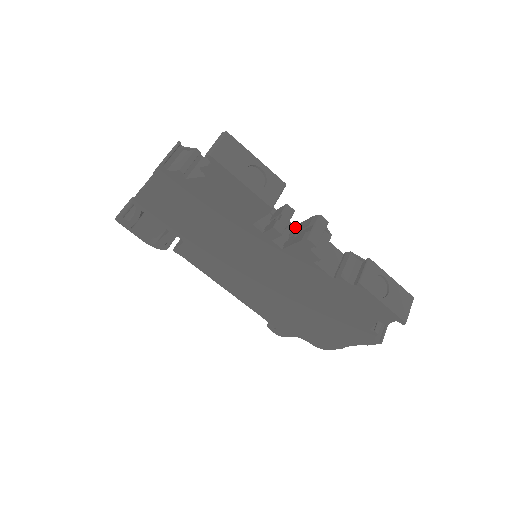
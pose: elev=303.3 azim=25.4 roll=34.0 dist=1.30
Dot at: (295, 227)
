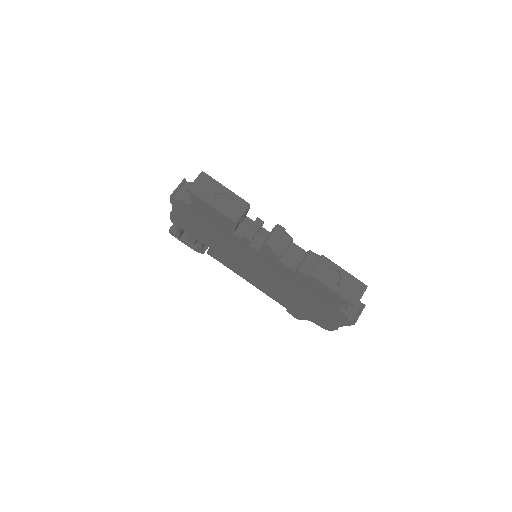
Dot at: occluded
